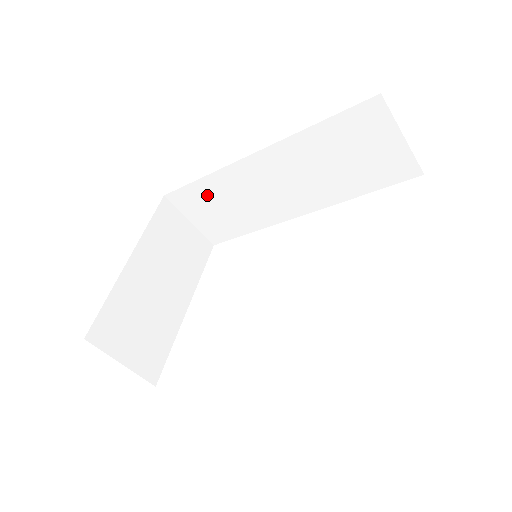
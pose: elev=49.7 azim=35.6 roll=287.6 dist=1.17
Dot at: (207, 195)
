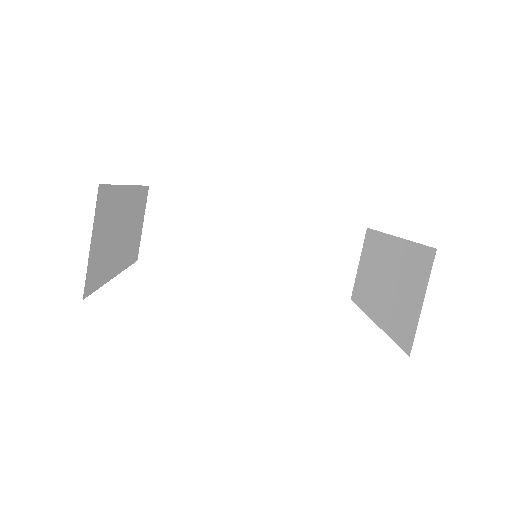
Dot at: (188, 212)
